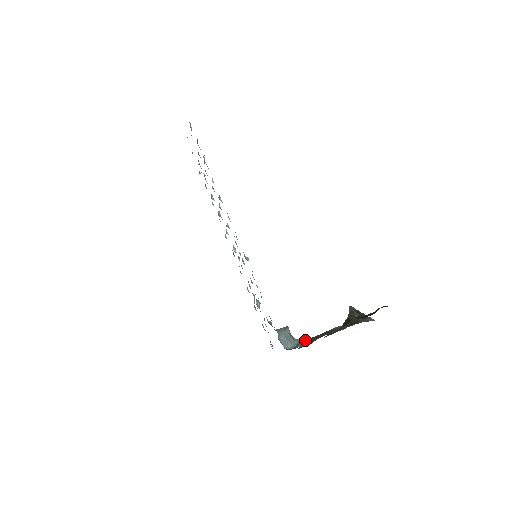
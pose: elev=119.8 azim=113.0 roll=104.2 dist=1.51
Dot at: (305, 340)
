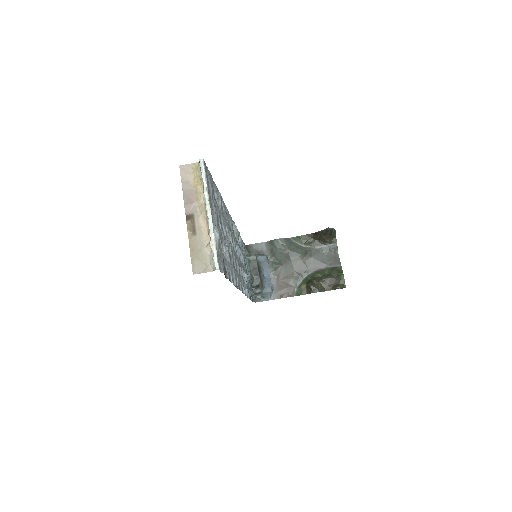
Dot at: (271, 292)
